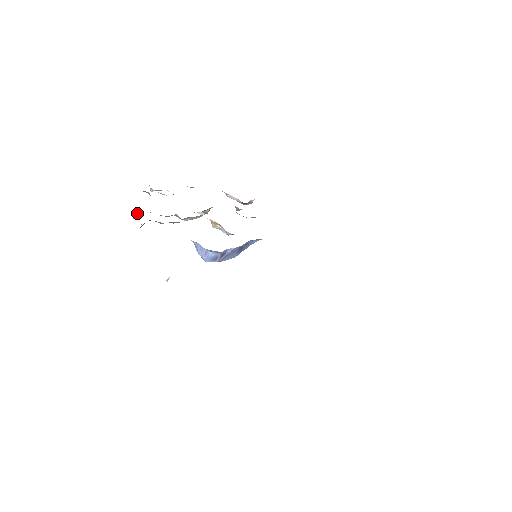
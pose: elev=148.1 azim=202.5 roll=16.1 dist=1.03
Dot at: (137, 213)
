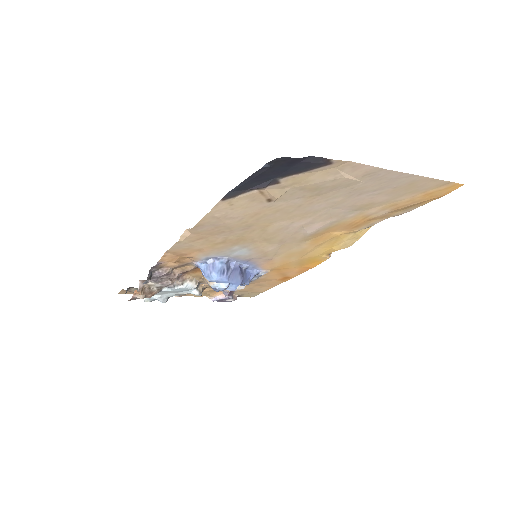
Dot at: (141, 282)
